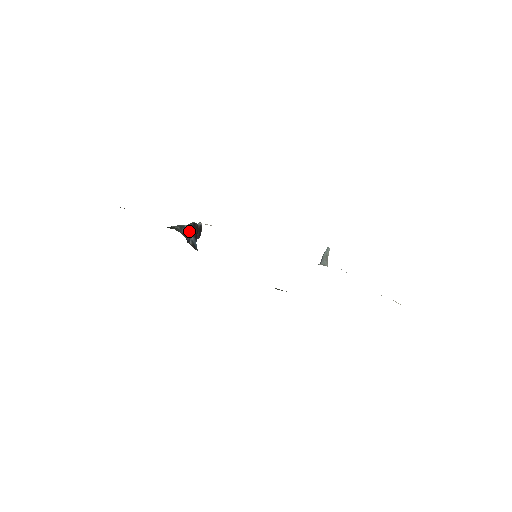
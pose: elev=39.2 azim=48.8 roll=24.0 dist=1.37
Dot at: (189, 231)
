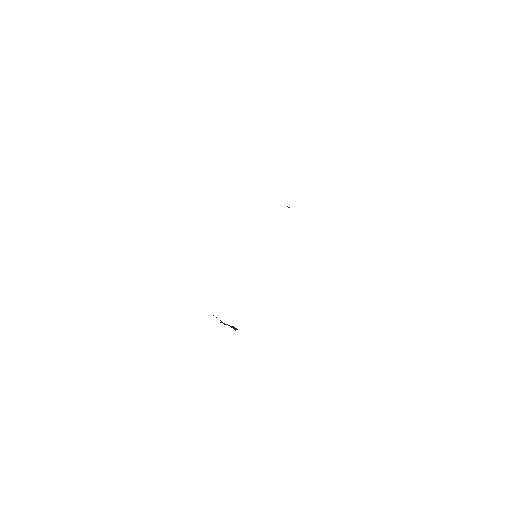
Dot at: occluded
